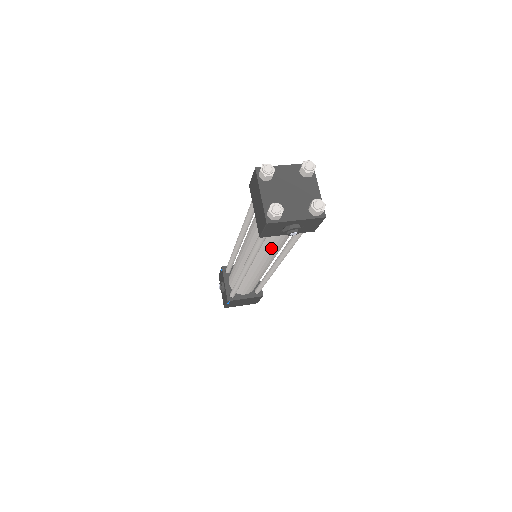
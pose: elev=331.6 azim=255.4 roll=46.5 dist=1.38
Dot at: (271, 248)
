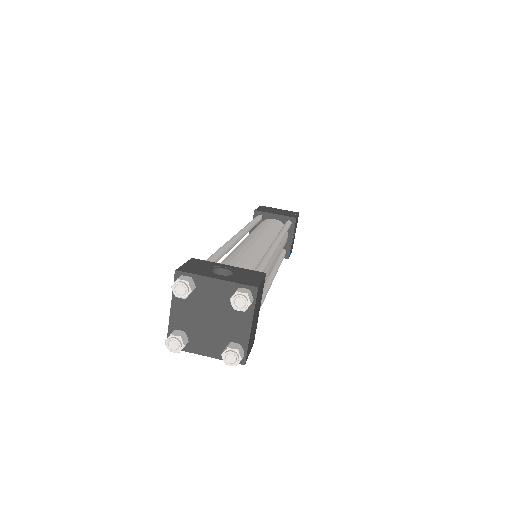
Dot at: occluded
